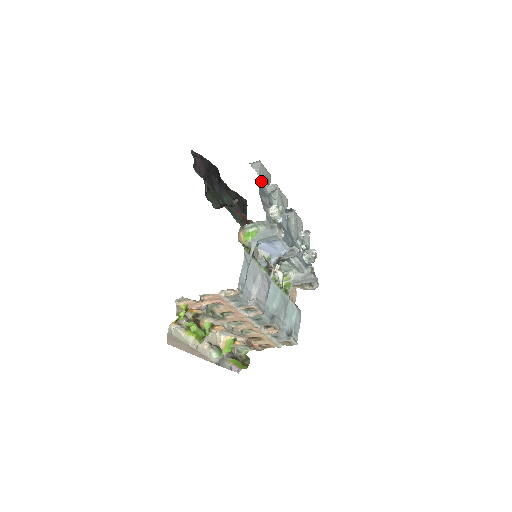
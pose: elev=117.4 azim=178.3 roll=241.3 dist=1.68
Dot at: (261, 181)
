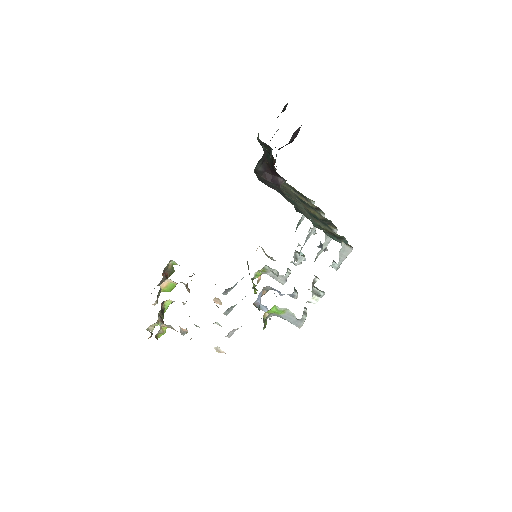
Dot at: occluded
